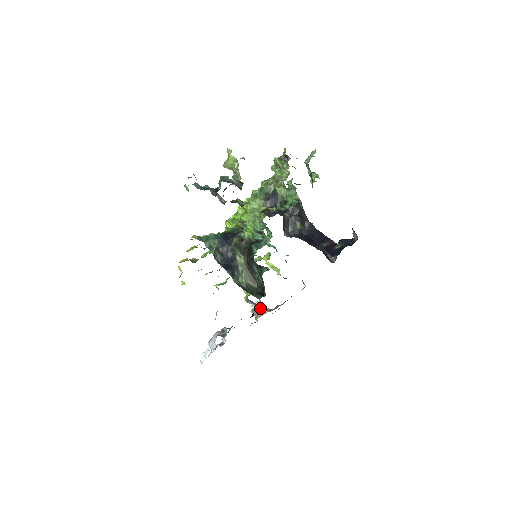
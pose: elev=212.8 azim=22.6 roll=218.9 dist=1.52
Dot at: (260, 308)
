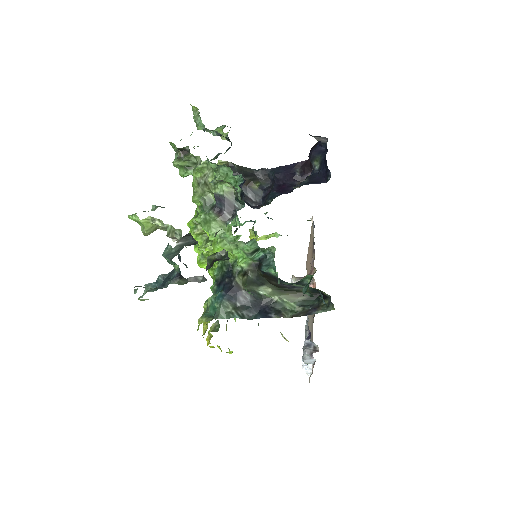
Dot at: occluded
